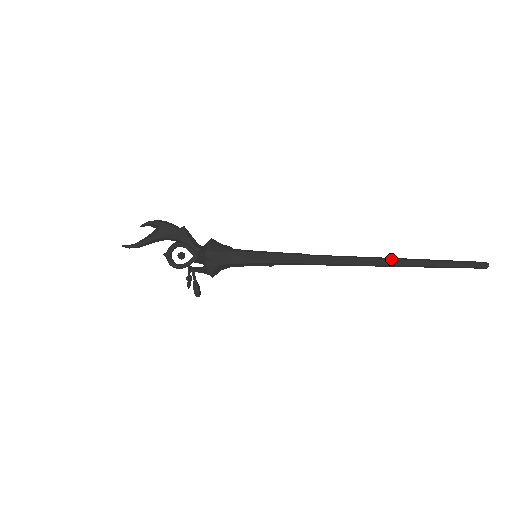
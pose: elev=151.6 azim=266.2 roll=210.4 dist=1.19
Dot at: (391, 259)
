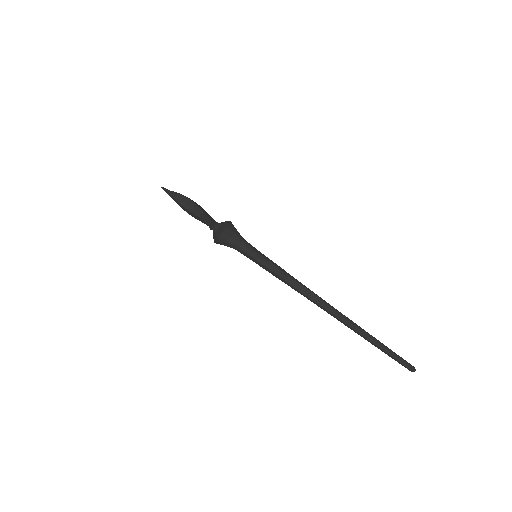
Dot at: (347, 325)
